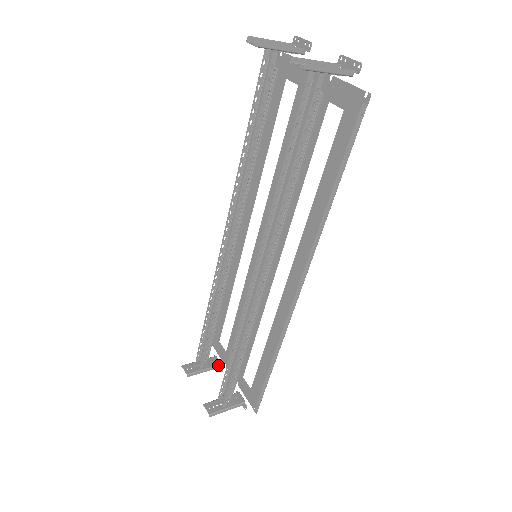
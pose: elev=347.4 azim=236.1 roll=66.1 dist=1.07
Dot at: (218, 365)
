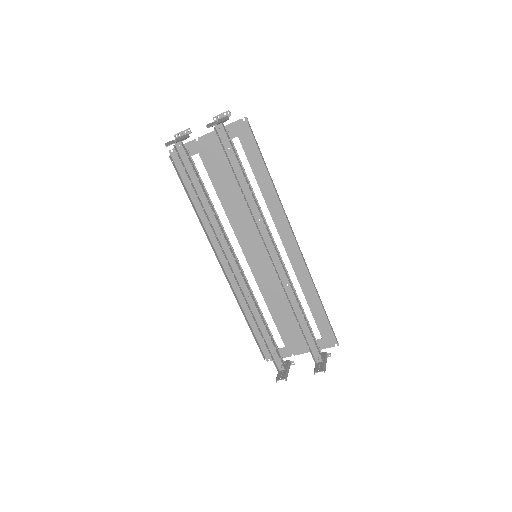
Dot at: (289, 362)
